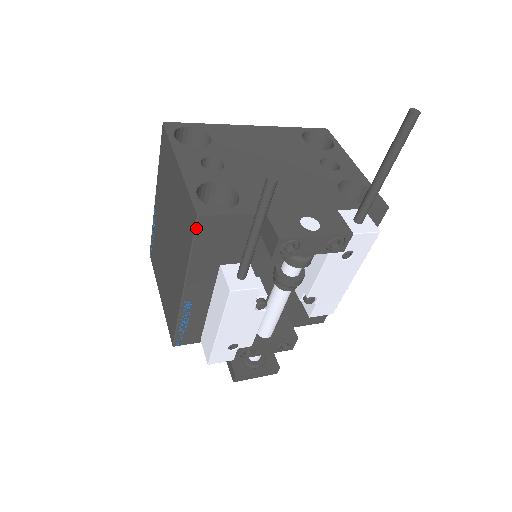
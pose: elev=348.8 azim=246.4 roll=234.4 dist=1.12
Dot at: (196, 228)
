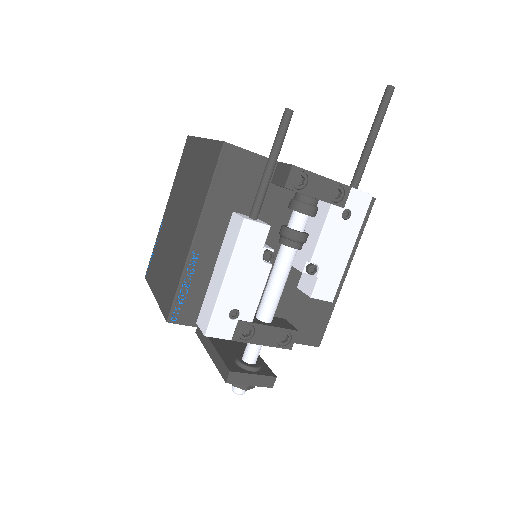
Dot at: (221, 155)
